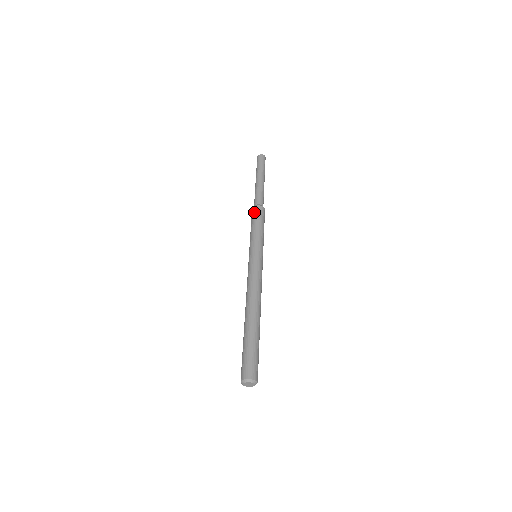
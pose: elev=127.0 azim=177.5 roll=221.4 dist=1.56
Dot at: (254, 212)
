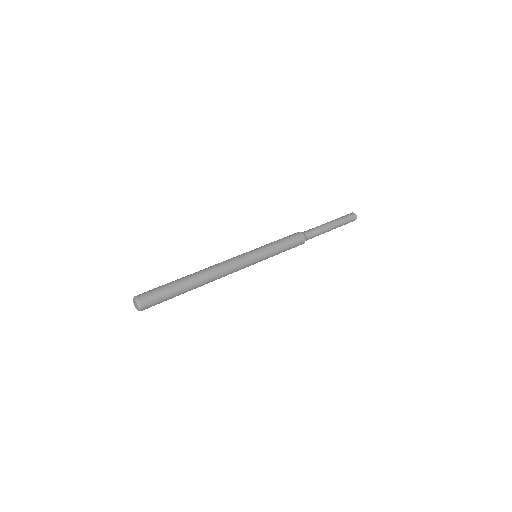
Dot at: occluded
